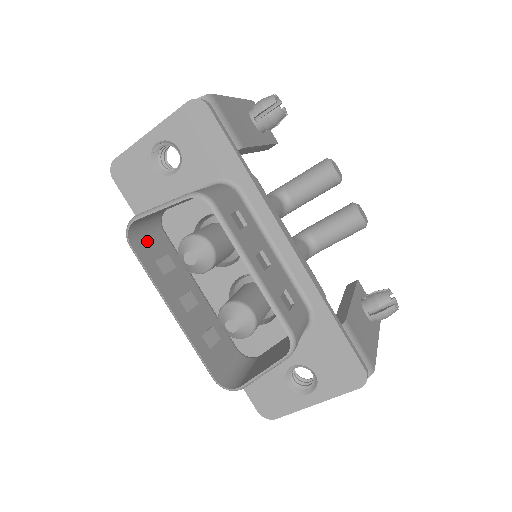
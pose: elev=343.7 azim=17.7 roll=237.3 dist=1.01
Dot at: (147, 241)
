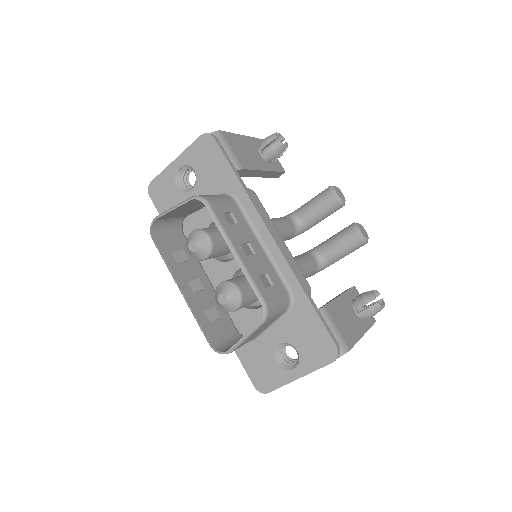
Dot at: (167, 238)
